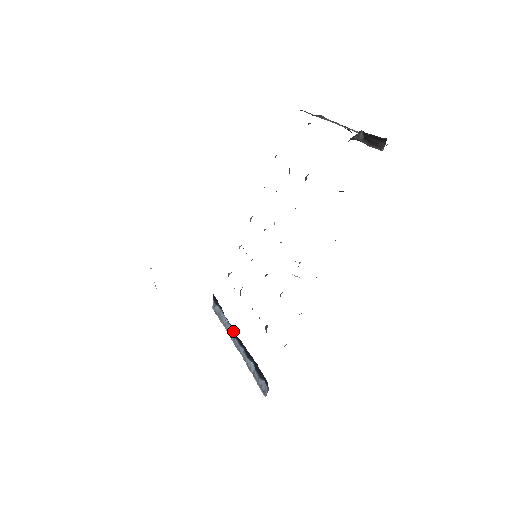
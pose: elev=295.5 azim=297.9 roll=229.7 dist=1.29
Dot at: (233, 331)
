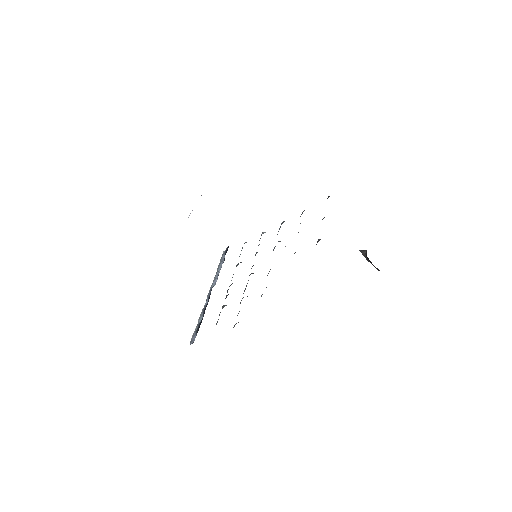
Dot at: occluded
